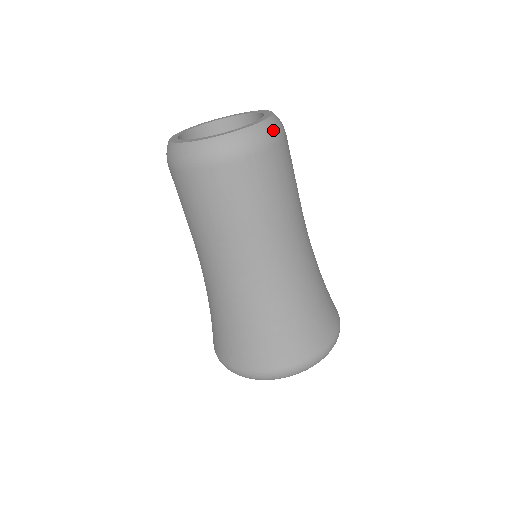
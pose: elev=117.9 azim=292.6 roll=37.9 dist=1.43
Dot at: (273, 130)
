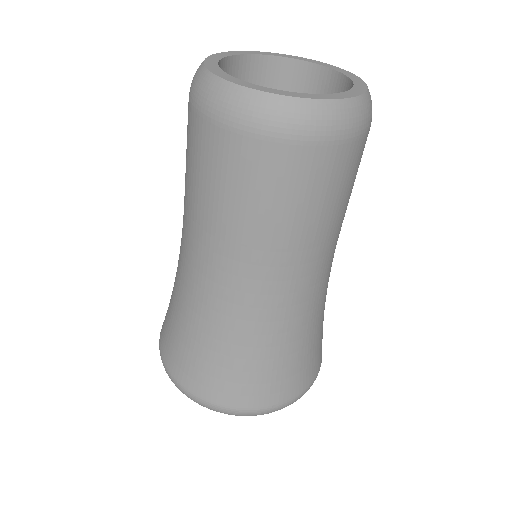
Dot at: (338, 121)
